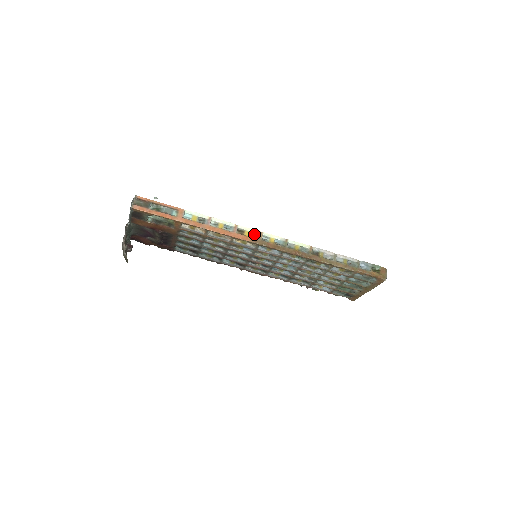
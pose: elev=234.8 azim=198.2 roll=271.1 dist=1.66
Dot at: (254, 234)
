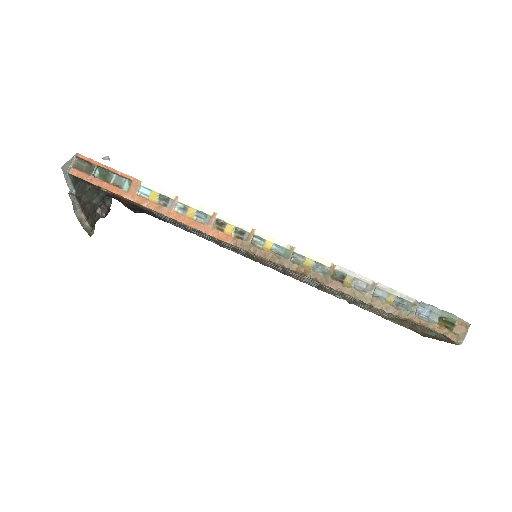
Dot at: (241, 231)
